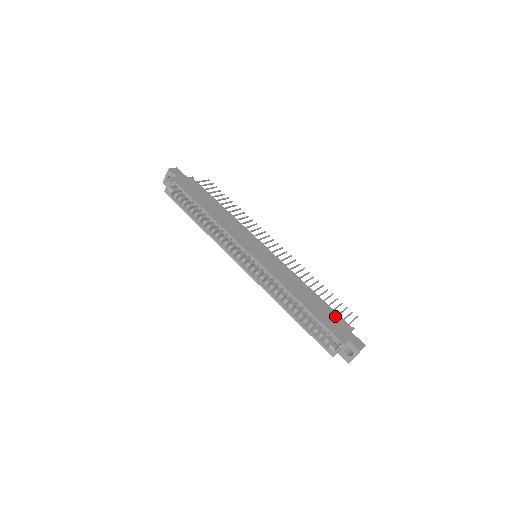
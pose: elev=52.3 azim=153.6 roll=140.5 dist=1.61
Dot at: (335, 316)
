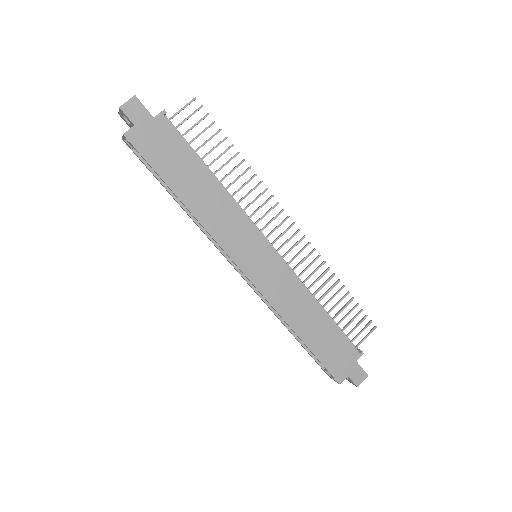
Dot at: (342, 343)
